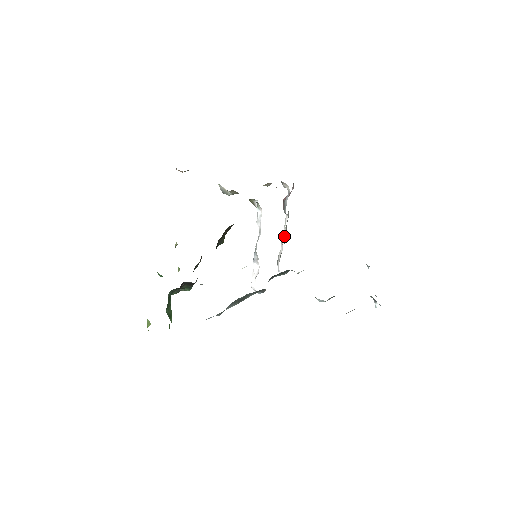
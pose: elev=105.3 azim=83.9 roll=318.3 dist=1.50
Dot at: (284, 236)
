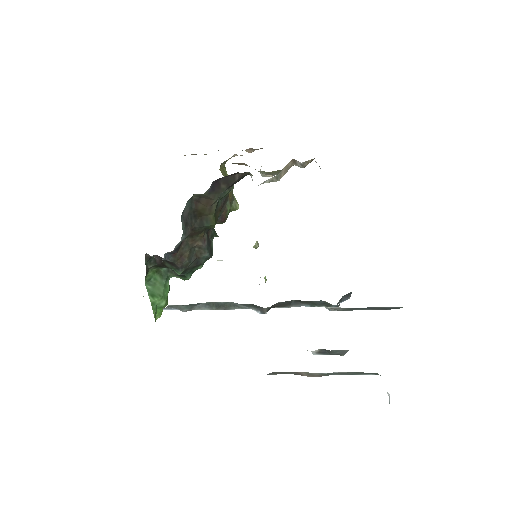
Dot at: occluded
